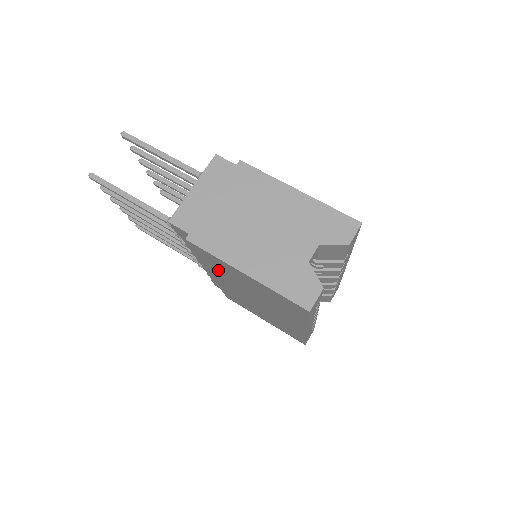
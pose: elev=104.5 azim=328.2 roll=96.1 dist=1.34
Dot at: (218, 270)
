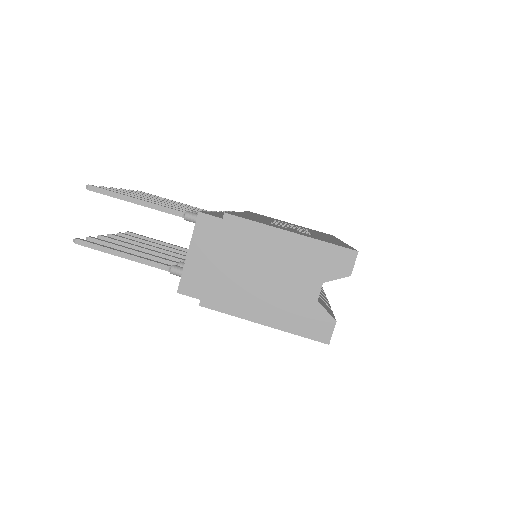
Dot at: occluded
